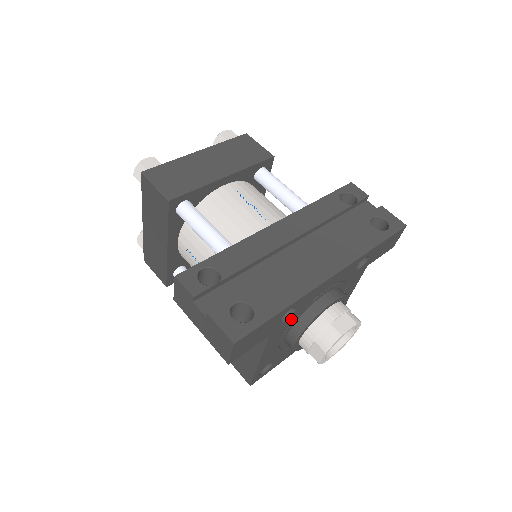
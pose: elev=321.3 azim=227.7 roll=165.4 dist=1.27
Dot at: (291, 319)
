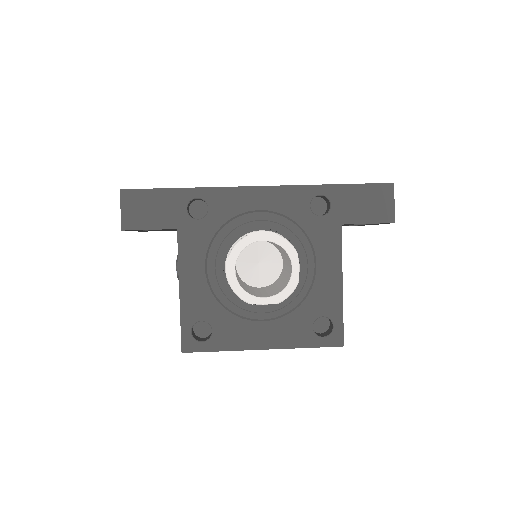
Dot at: (209, 227)
